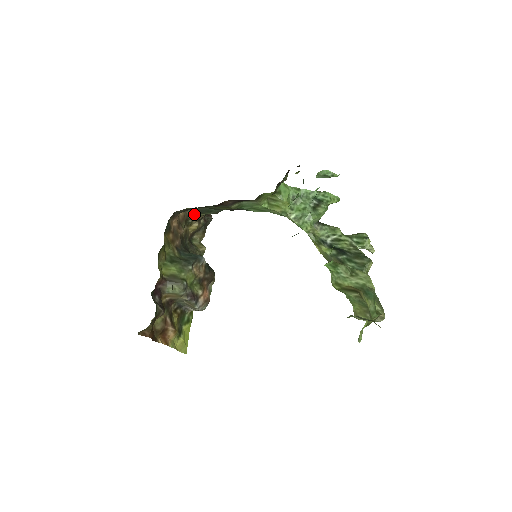
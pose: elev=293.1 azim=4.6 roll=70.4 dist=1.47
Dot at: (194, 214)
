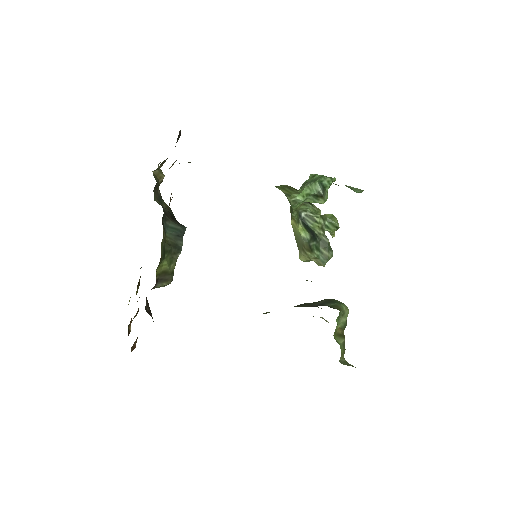
Dot at: occluded
